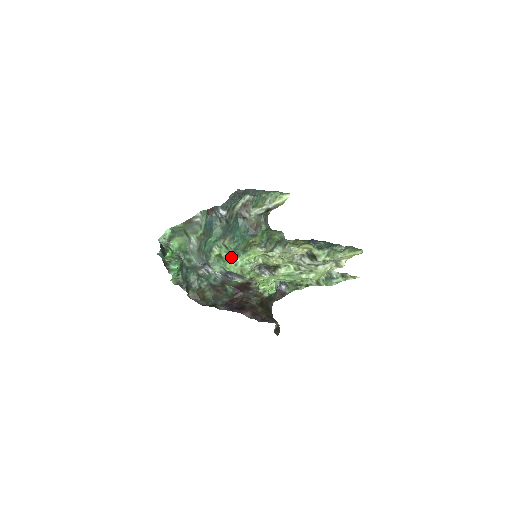
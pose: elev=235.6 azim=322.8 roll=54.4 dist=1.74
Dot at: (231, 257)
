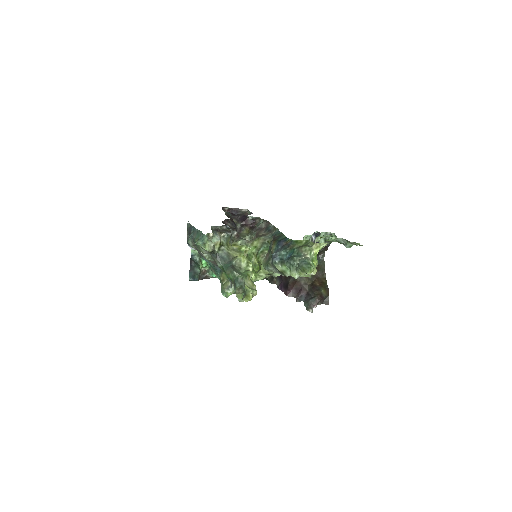
Dot at: occluded
